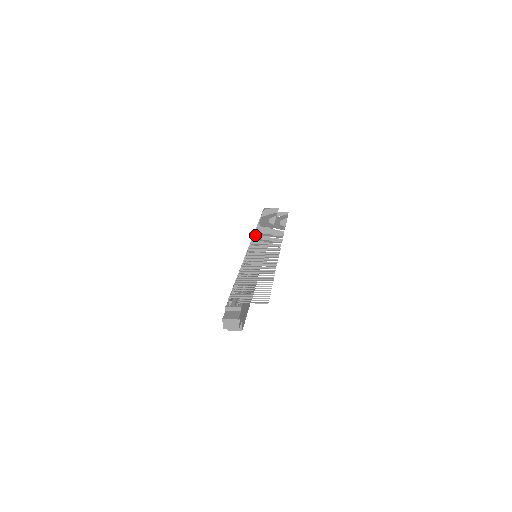
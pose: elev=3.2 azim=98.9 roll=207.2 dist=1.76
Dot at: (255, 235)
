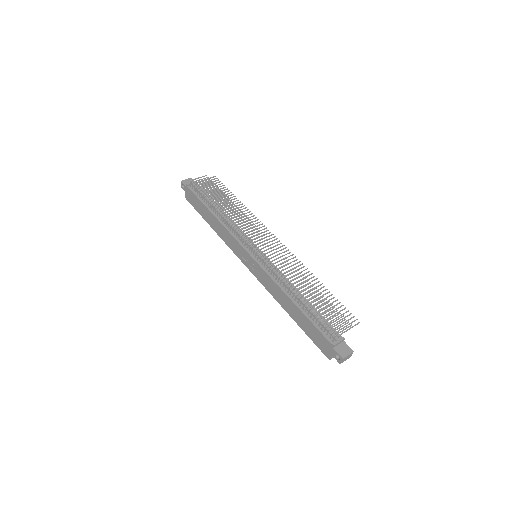
Dot at: occluded
